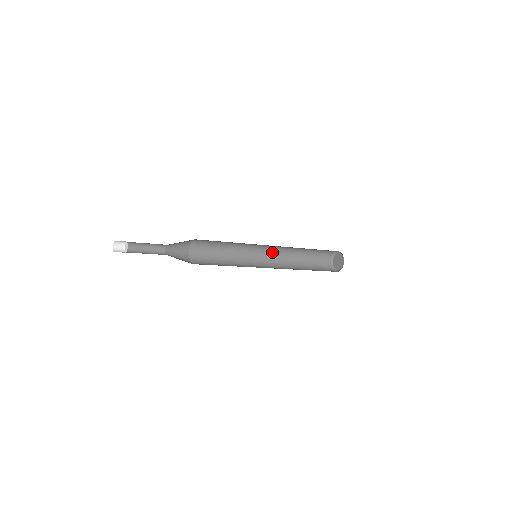
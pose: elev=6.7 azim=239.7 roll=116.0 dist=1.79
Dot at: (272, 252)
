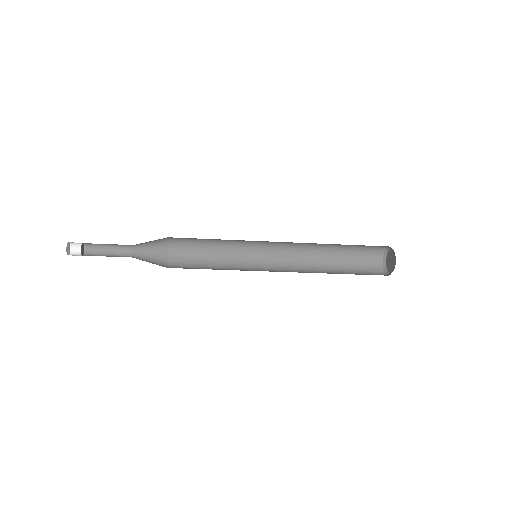
Dot at: (286, 266)
